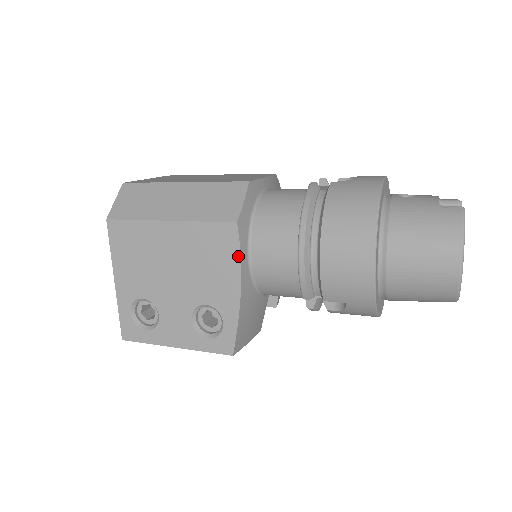
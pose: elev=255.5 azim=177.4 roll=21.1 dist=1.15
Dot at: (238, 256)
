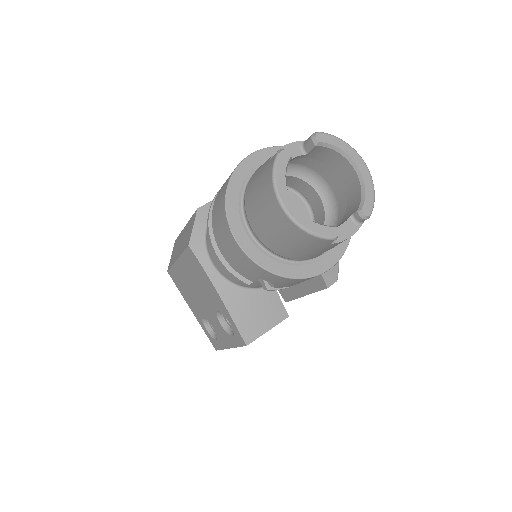
Dot at: (203, 269)
